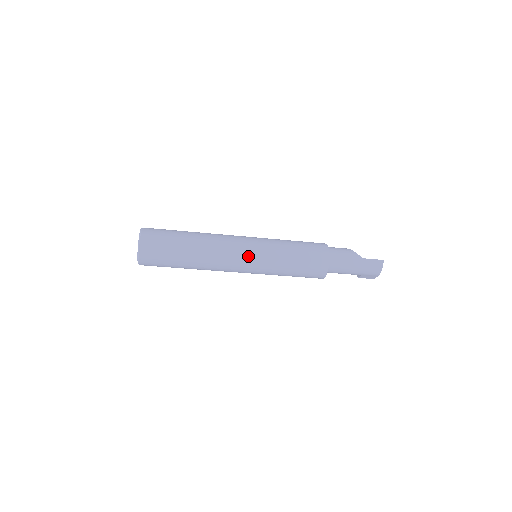
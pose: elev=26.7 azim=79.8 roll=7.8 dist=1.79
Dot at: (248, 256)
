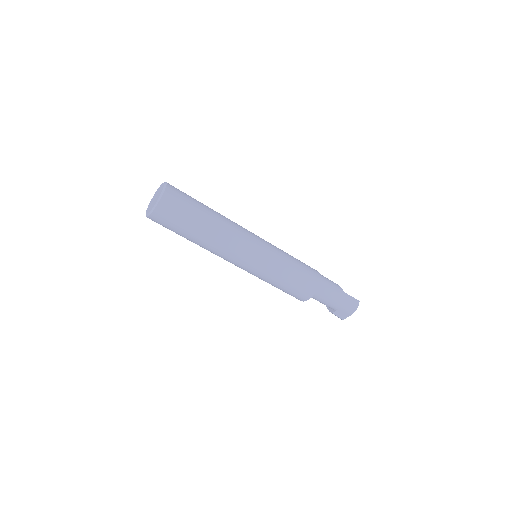
Dot at: (256, 248)
